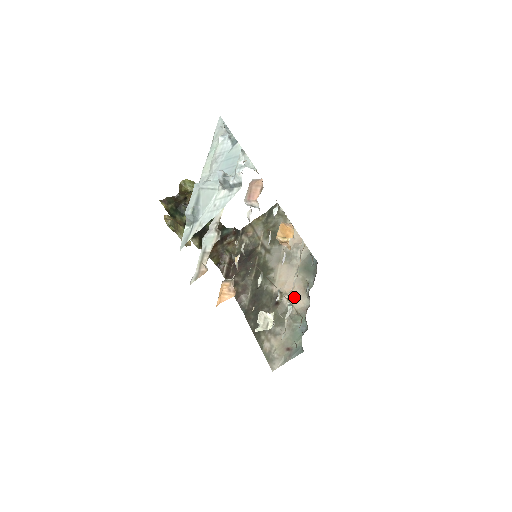
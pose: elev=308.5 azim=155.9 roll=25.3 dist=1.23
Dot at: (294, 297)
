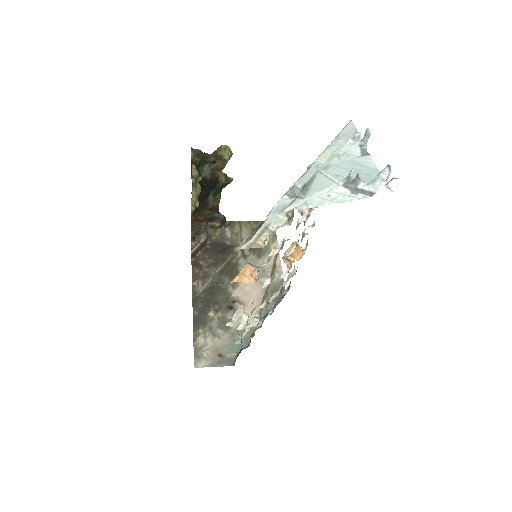
Dot at: (249, 311)
